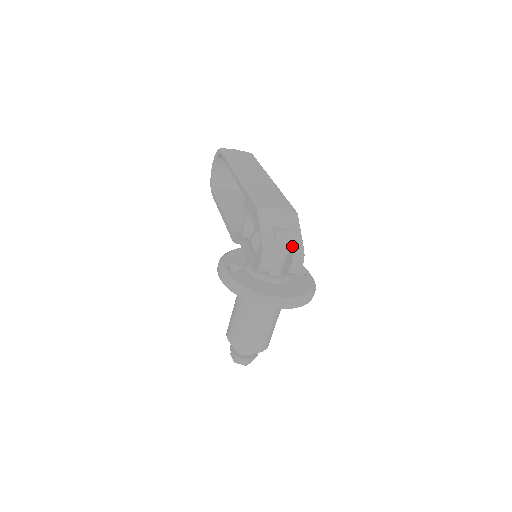
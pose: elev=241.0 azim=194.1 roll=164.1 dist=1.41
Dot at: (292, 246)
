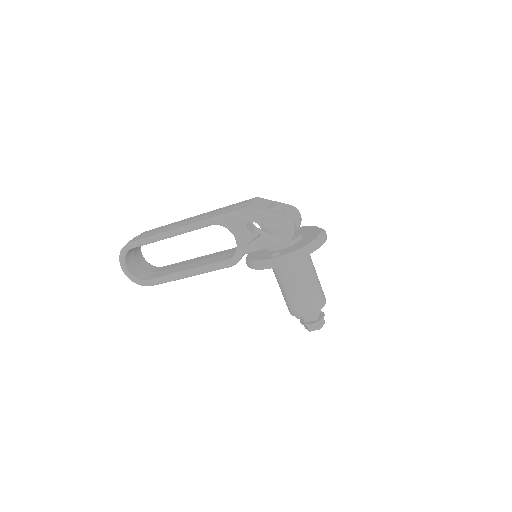
Dot at: (286, 207)
